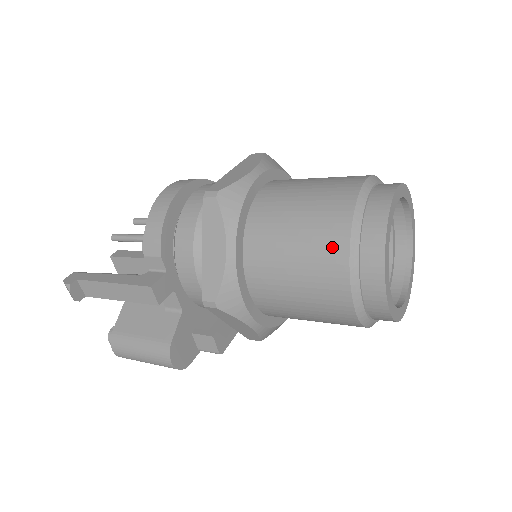
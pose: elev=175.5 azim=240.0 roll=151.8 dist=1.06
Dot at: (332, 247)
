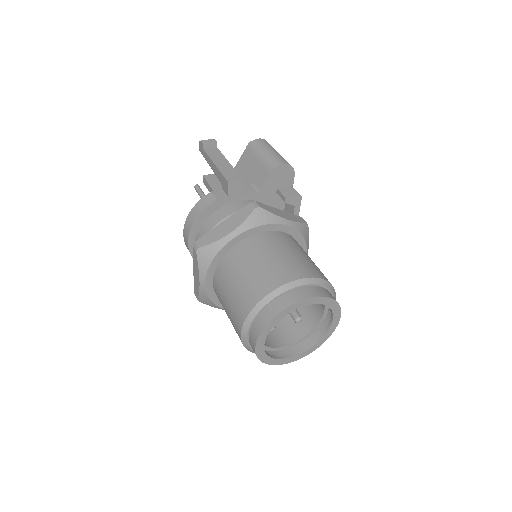
Dot at: occluded
